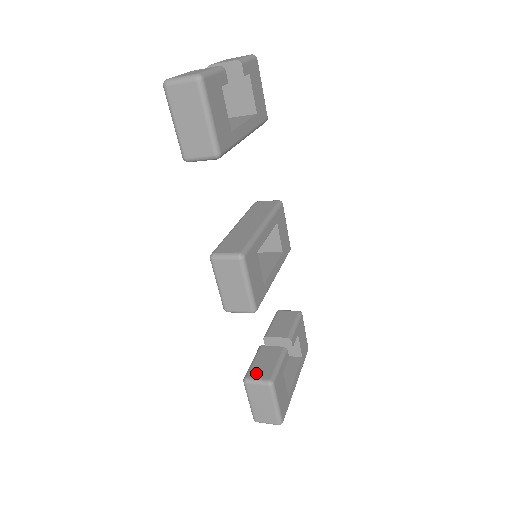
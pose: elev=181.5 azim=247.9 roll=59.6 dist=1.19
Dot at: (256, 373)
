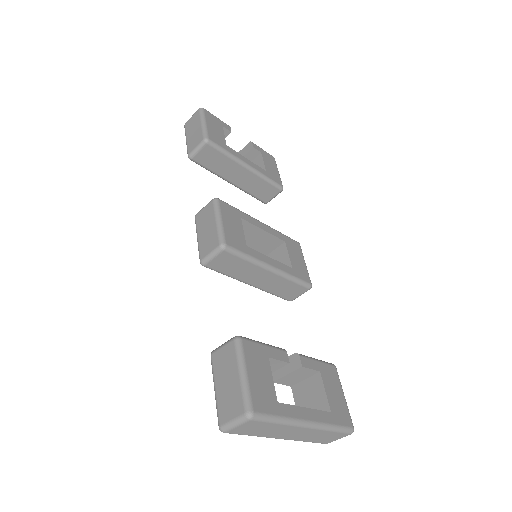
Dot at: occluded
